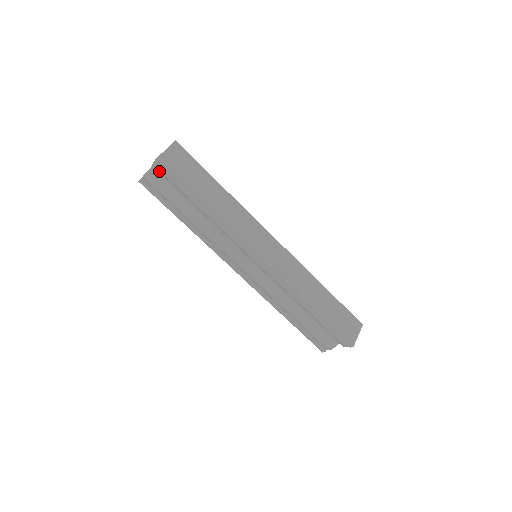
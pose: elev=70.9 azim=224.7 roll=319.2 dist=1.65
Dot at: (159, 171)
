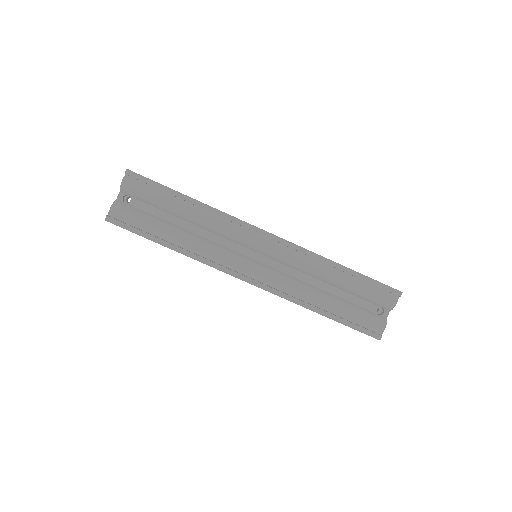
Dot at: (130, 189)
